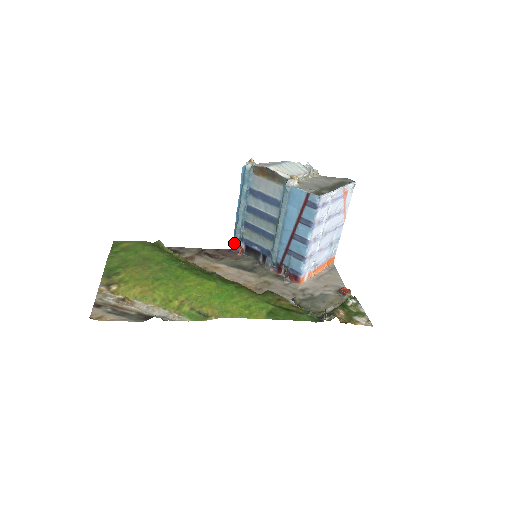
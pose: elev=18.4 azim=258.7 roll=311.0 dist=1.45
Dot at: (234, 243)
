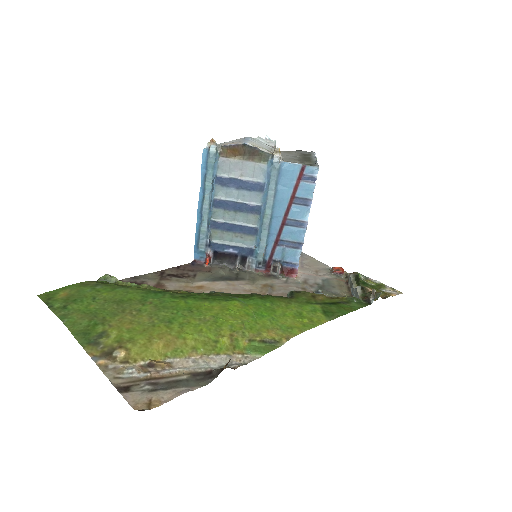
Dot at: (195, 253)
